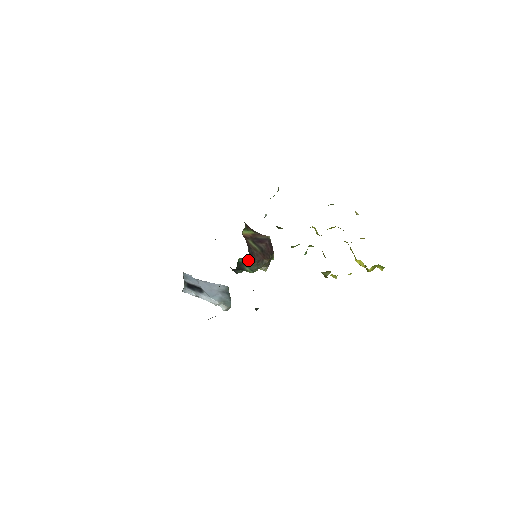
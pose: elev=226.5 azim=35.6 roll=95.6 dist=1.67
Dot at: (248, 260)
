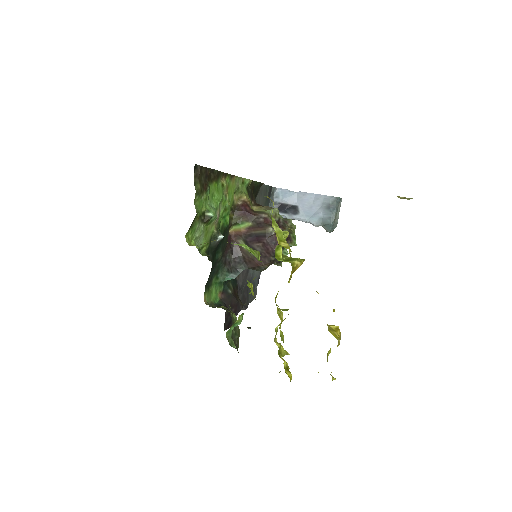
Dot at: (227, 279)
